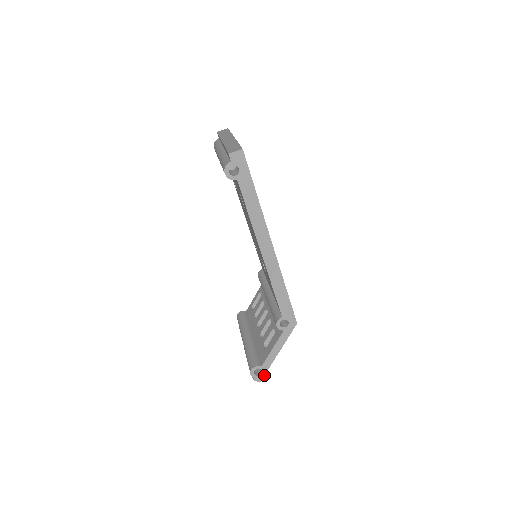
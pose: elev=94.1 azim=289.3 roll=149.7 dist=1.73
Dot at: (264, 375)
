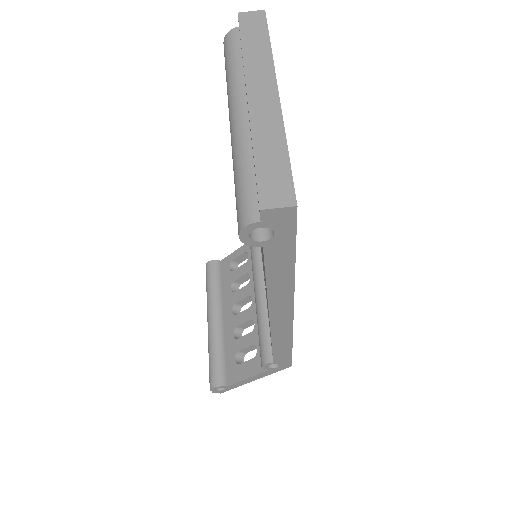
Dot at: (228, 390)
